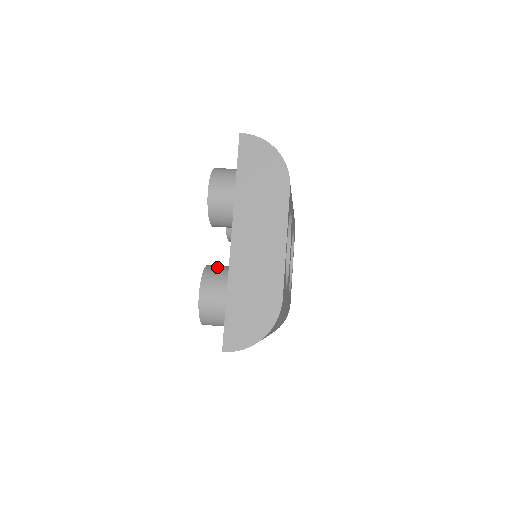
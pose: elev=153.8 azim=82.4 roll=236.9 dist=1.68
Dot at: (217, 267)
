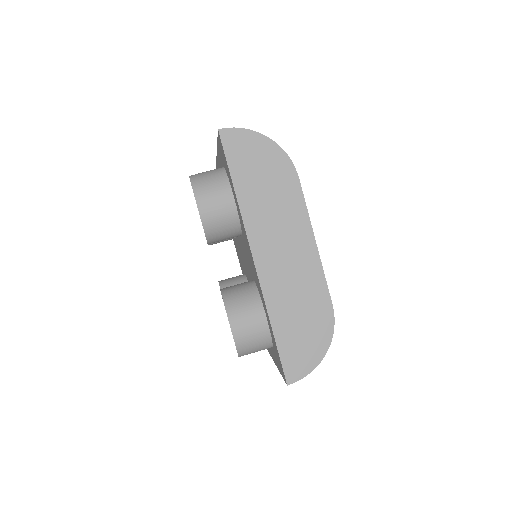
Dot at: (235, 290)
